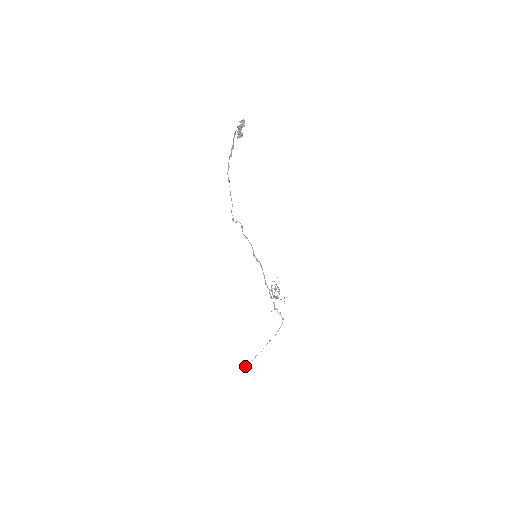
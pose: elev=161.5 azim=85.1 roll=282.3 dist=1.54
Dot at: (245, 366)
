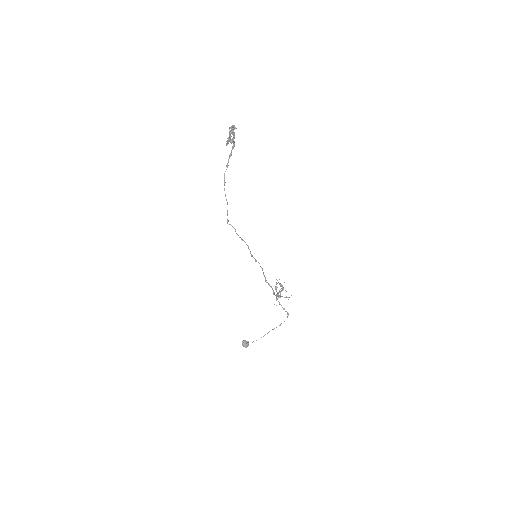
Dot at: (247, 344)
